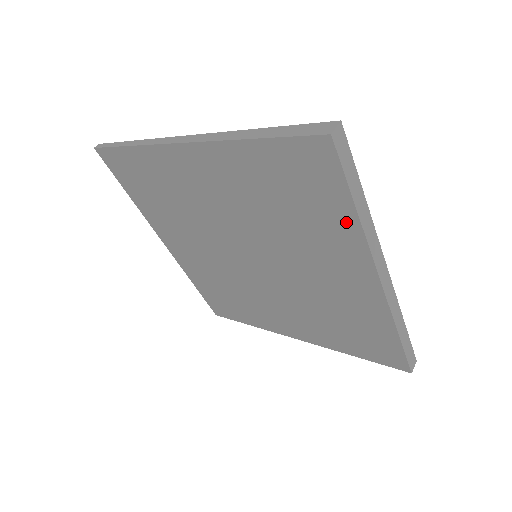
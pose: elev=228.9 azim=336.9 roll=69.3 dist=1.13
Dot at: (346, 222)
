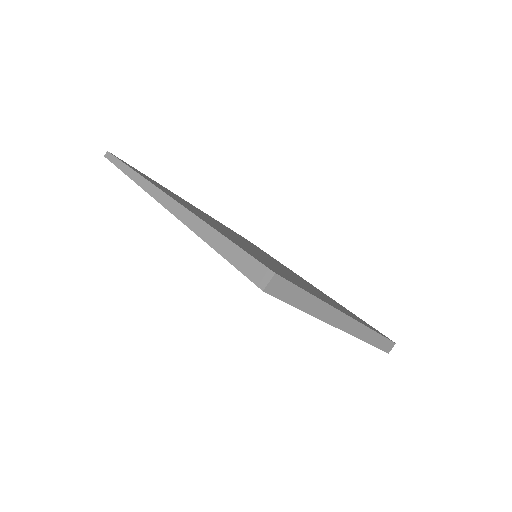
Dot at: occluded
